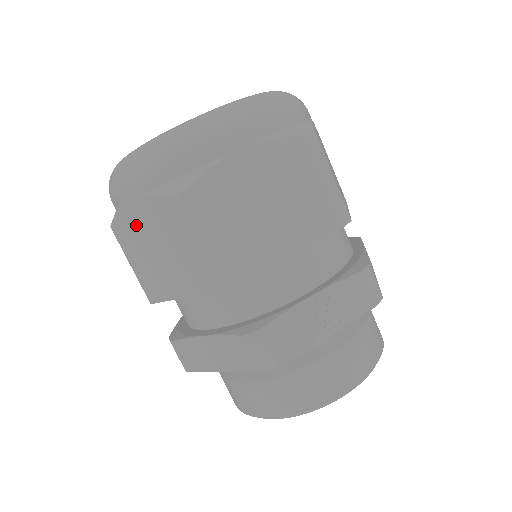
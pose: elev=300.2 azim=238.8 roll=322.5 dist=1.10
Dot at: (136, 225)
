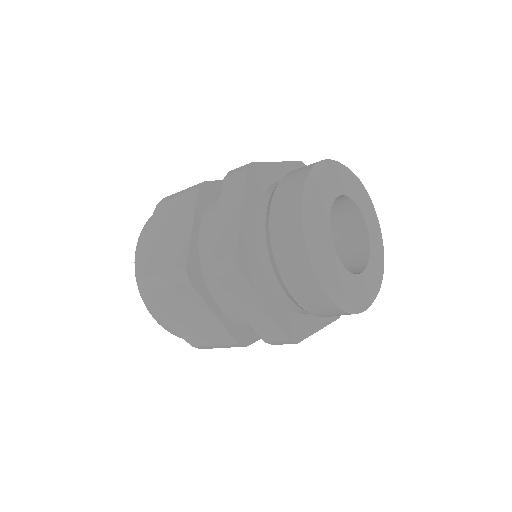
Dot at: (152, 249)
